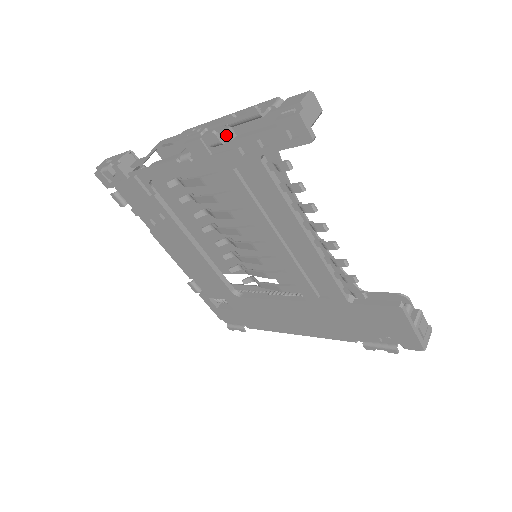
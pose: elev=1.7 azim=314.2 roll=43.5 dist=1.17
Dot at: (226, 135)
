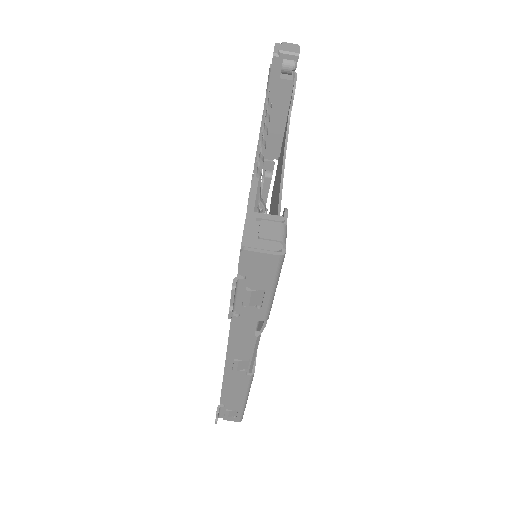
Dot at: occluded
